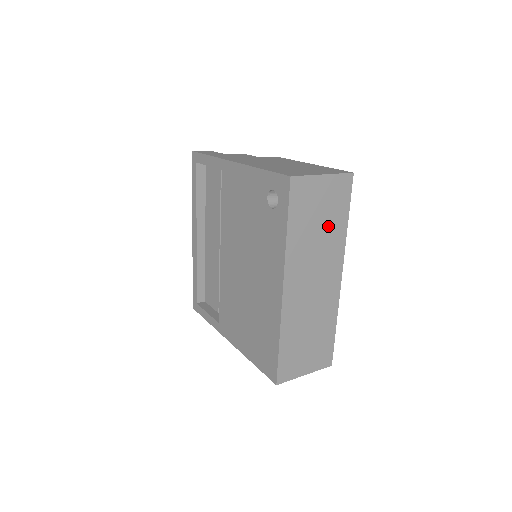
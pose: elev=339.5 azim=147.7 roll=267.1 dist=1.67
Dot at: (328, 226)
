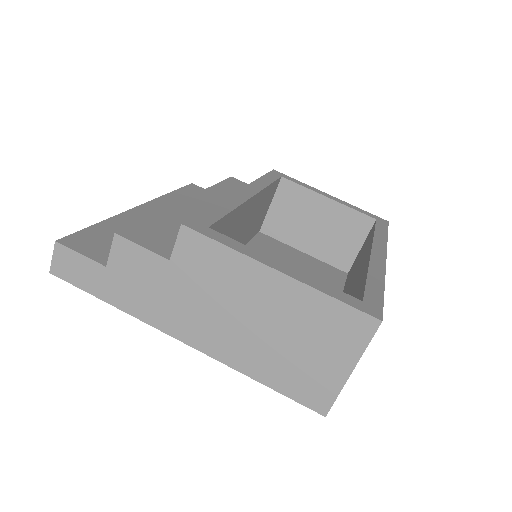
Dot at: occluded
